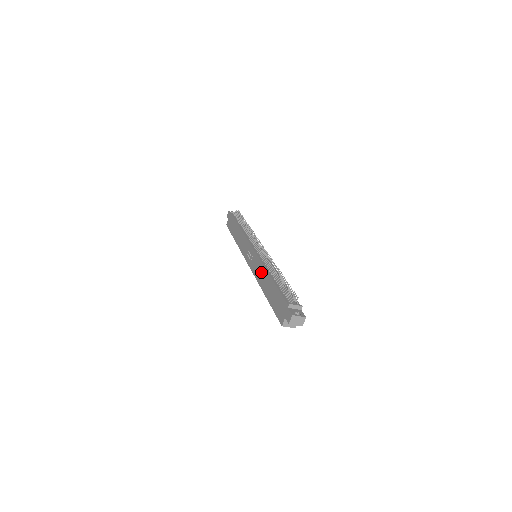
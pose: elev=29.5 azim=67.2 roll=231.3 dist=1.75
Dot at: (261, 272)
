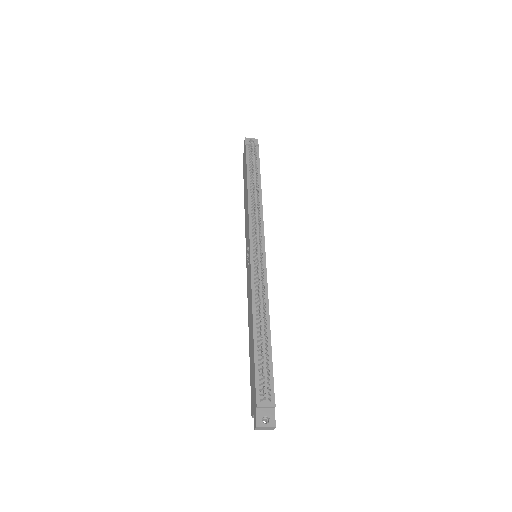
Dot at: (250, 304)
